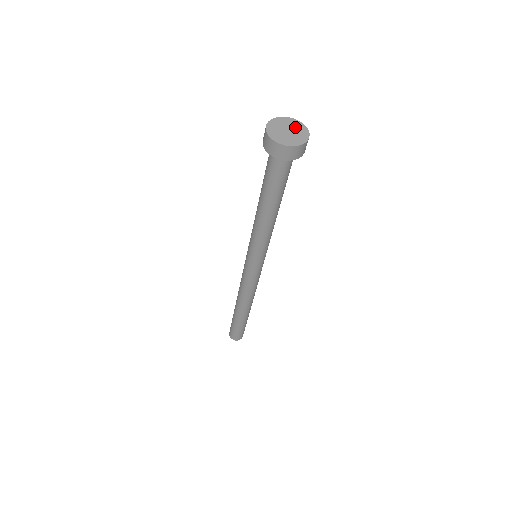
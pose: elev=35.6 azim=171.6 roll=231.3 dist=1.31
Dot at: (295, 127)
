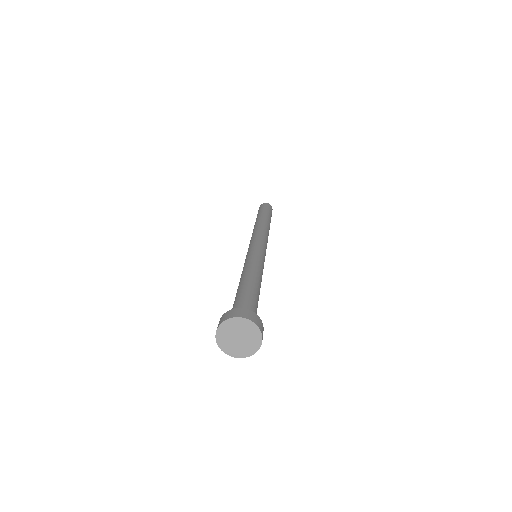
Dot at: (238, 328)
